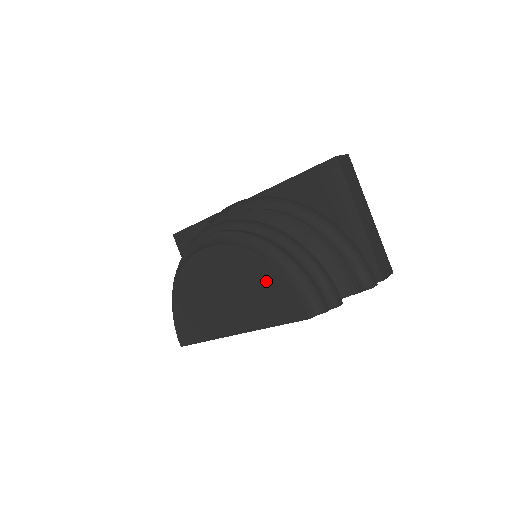
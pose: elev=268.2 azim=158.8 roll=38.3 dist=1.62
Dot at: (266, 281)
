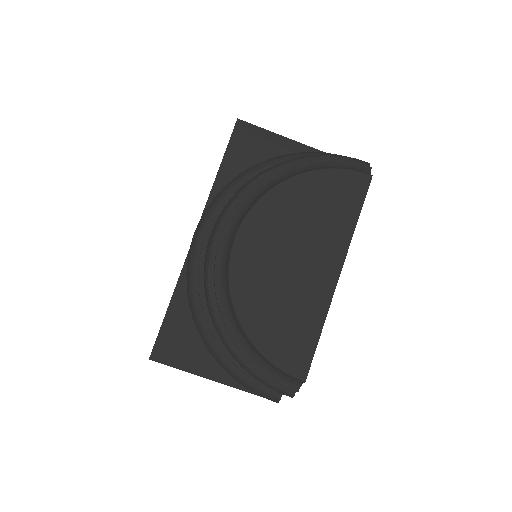
Dot at: (314, 191)
